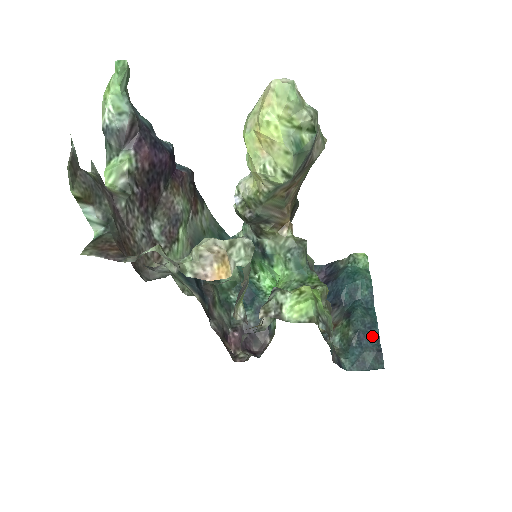
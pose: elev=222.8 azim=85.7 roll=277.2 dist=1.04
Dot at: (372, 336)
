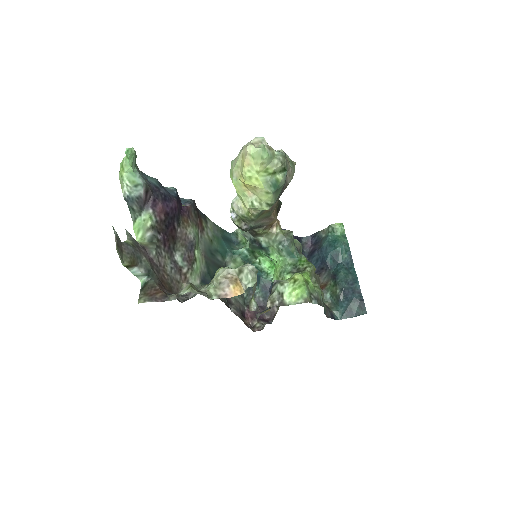
Dot at: (355, 290)
